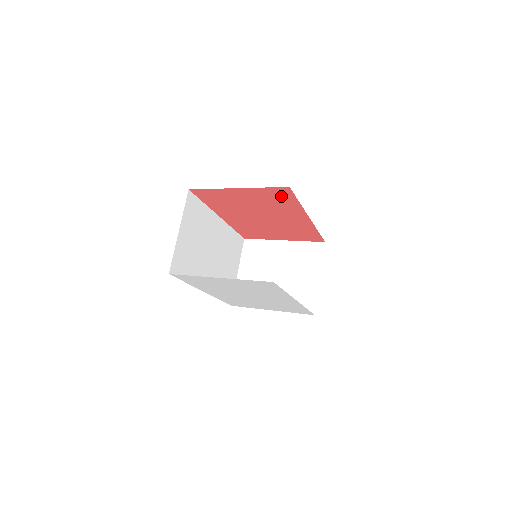
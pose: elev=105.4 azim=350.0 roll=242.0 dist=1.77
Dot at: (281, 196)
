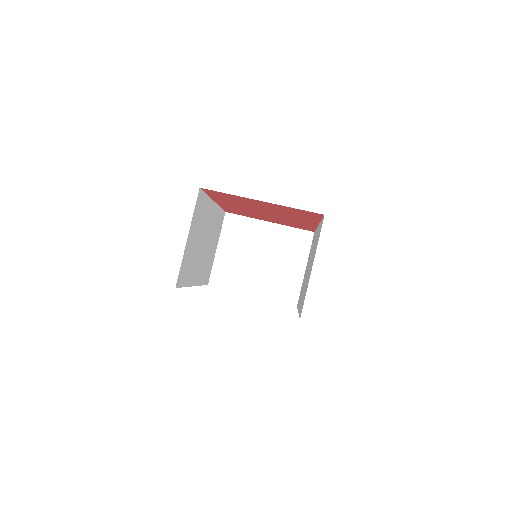
Dot at: (306, 214)
